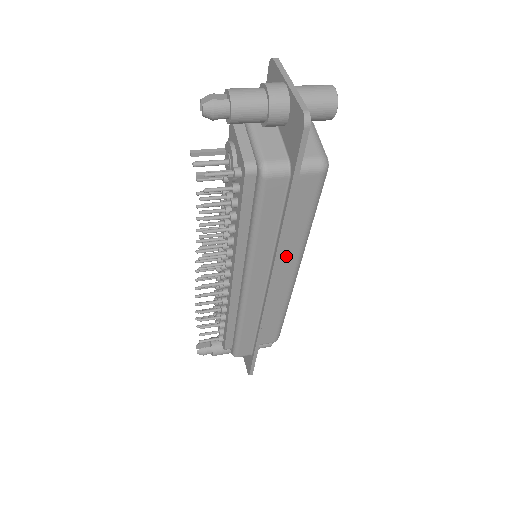
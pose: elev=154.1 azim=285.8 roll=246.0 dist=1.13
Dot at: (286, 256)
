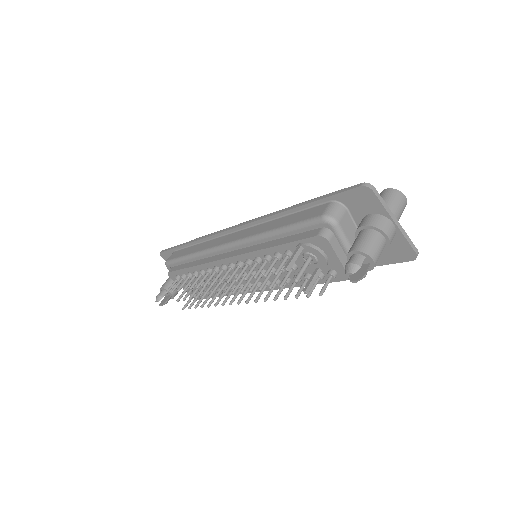
Dot at: occluded
